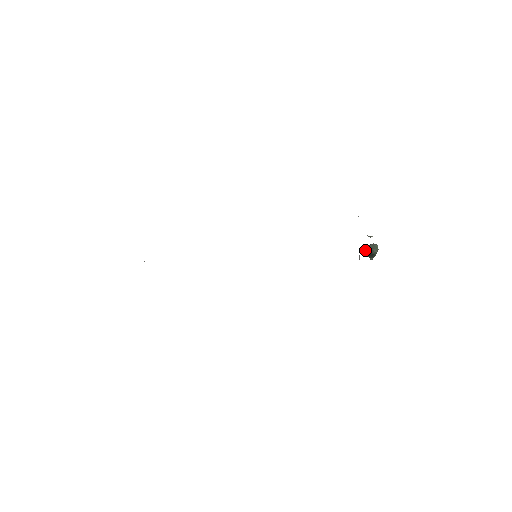
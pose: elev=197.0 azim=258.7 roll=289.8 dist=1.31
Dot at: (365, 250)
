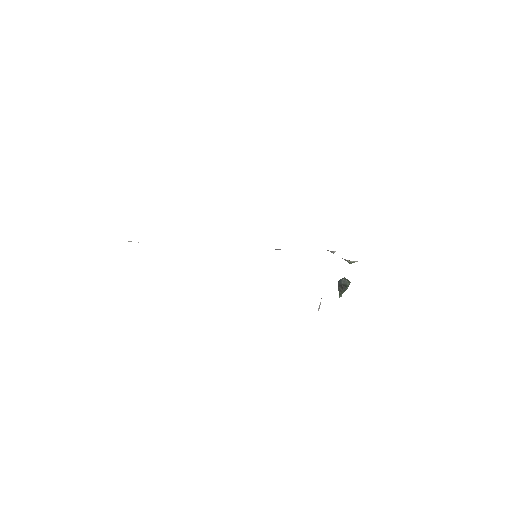
Dot at: (338, 284)
